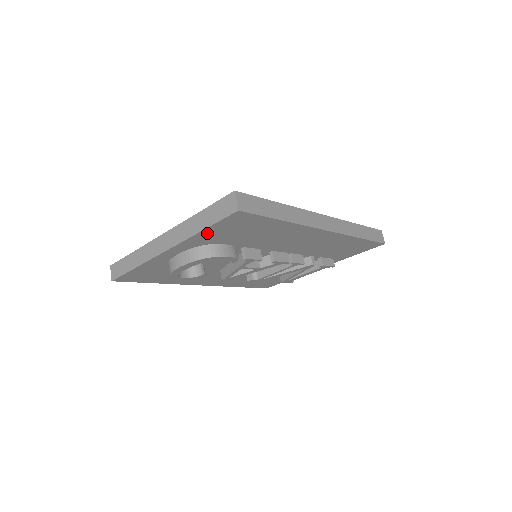
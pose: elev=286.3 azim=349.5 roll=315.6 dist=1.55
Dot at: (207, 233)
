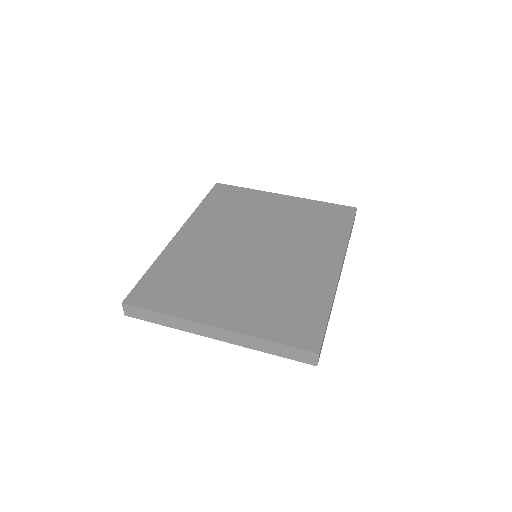
Dot at: occluded
